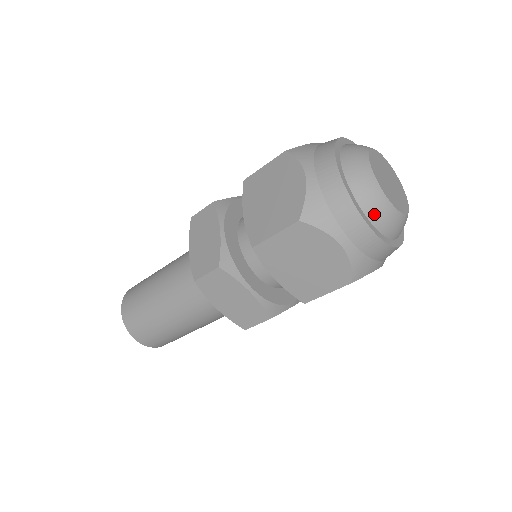
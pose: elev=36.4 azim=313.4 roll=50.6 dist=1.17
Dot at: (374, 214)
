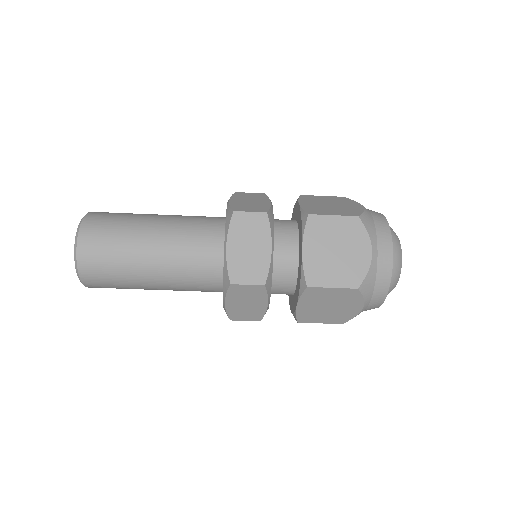
Dot at: (394, 255)
